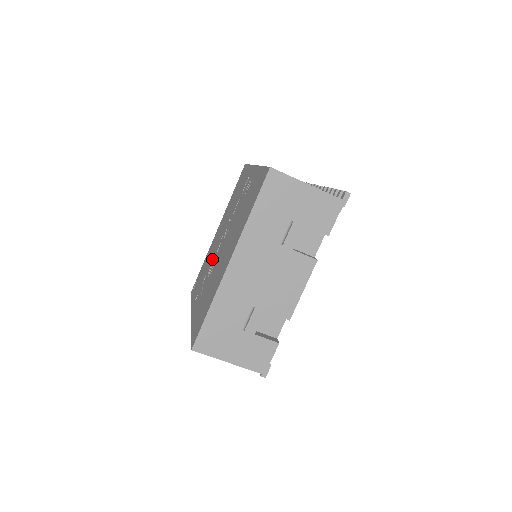
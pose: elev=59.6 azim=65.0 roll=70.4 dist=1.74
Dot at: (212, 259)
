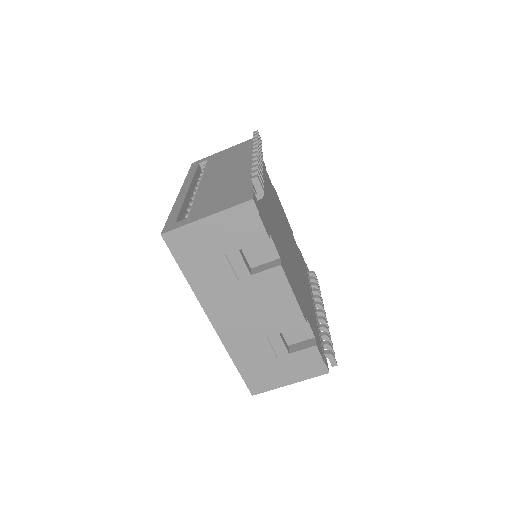
Dot at: occluded
